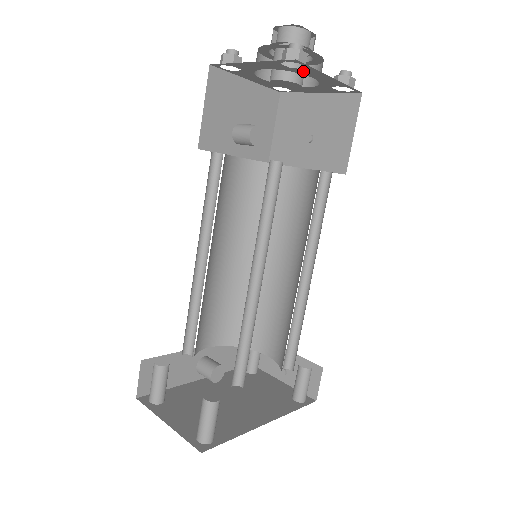
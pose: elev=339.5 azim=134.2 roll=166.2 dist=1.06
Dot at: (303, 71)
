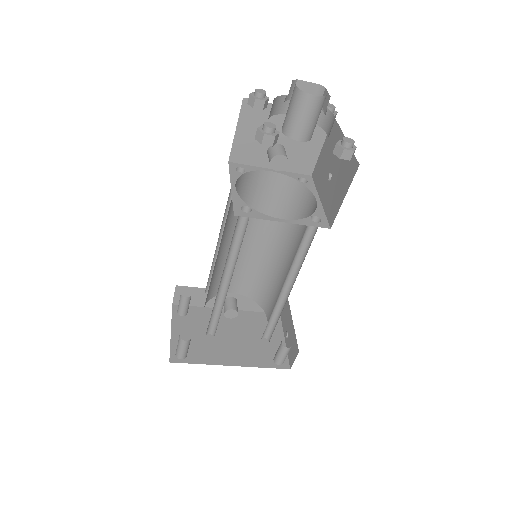
Dot at: occluded
